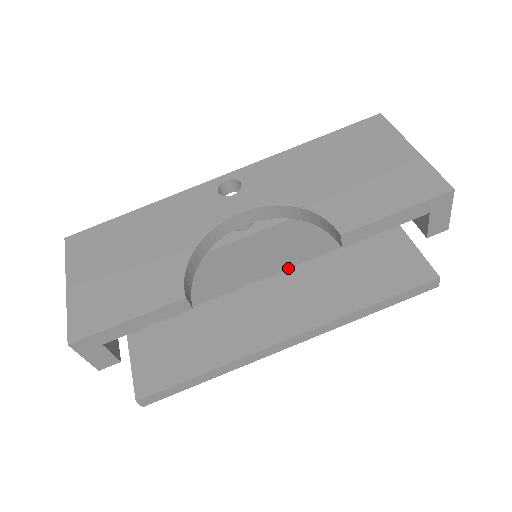
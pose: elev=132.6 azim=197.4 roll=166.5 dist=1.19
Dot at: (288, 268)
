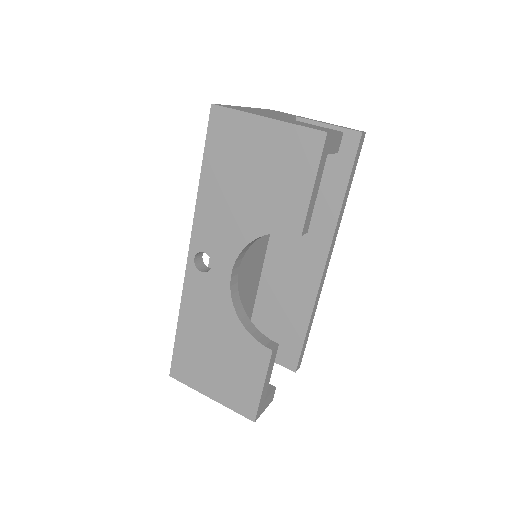
Dot at: occluded
